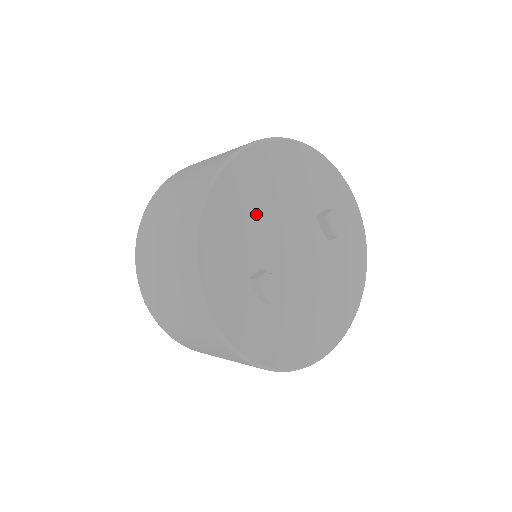
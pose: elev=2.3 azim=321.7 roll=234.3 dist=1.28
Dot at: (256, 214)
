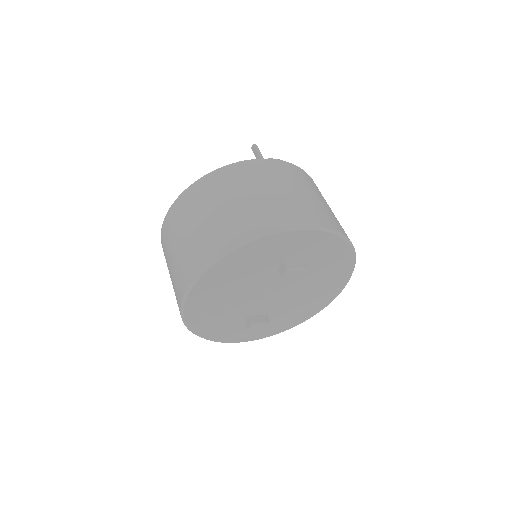
Dot at: (225, 305)
